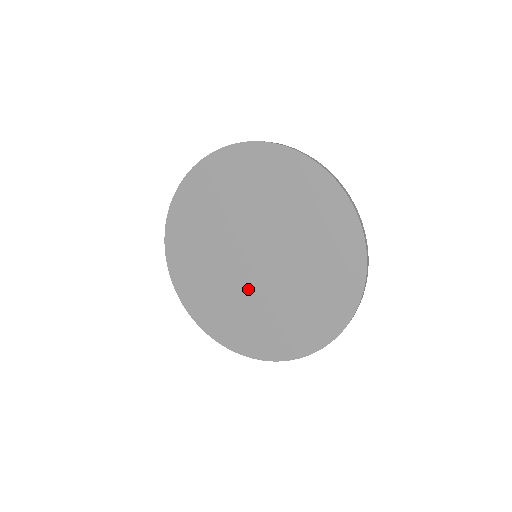
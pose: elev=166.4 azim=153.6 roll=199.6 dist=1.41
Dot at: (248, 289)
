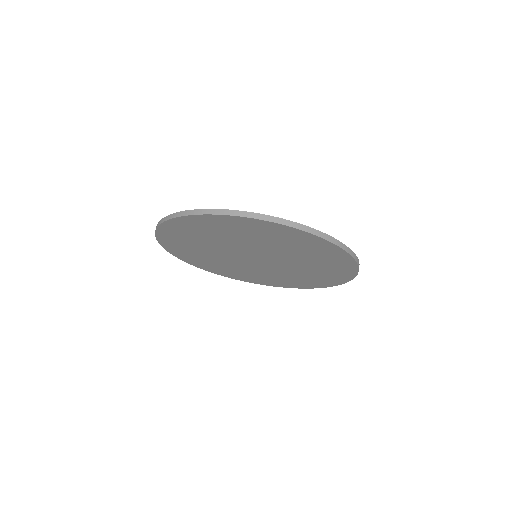
Dot at: (231, 260)
